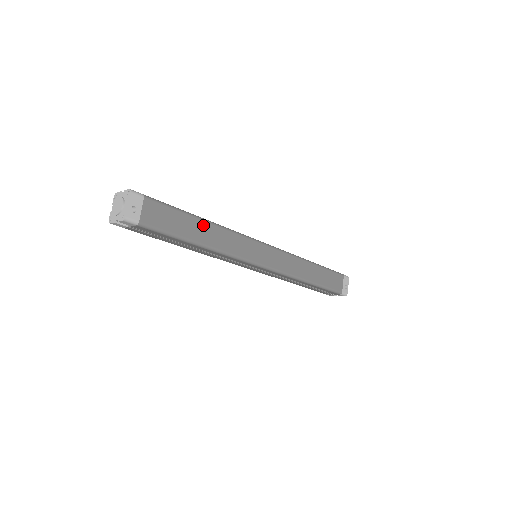
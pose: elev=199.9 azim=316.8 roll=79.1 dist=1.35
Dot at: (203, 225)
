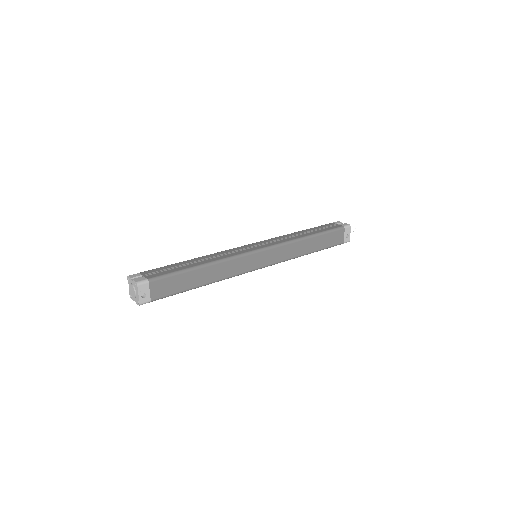
Dot at: (202, 271)
